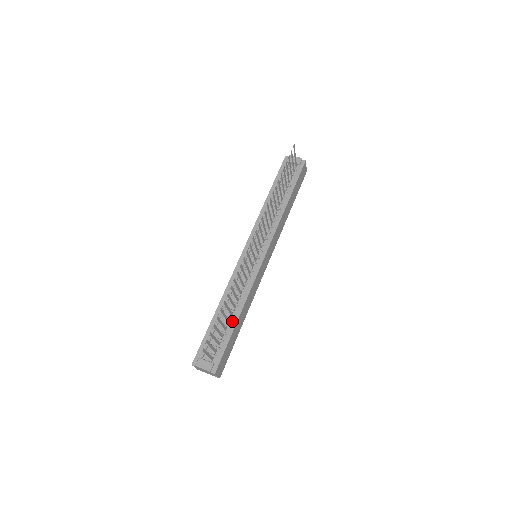
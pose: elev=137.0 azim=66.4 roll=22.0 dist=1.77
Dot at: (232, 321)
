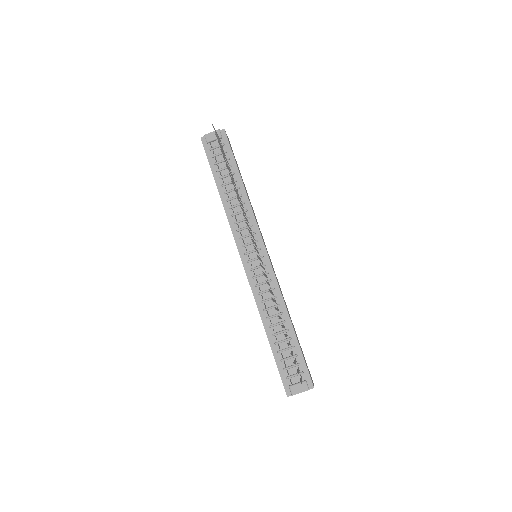
Dot at: (289, 332)
